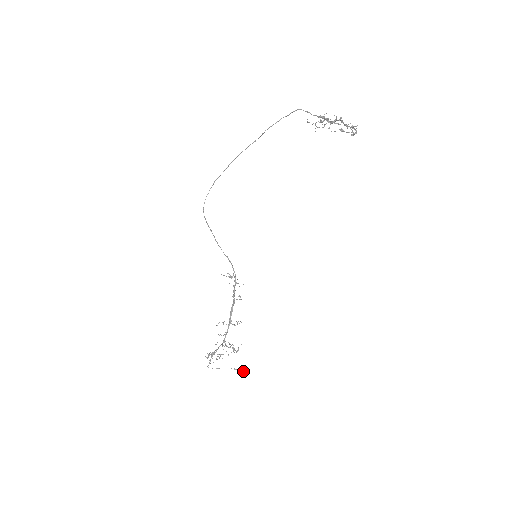
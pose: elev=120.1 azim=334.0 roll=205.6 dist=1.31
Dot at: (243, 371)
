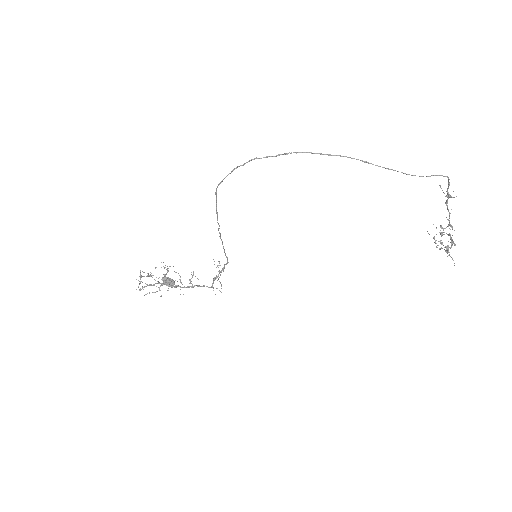
Dot at: (170, 284)
